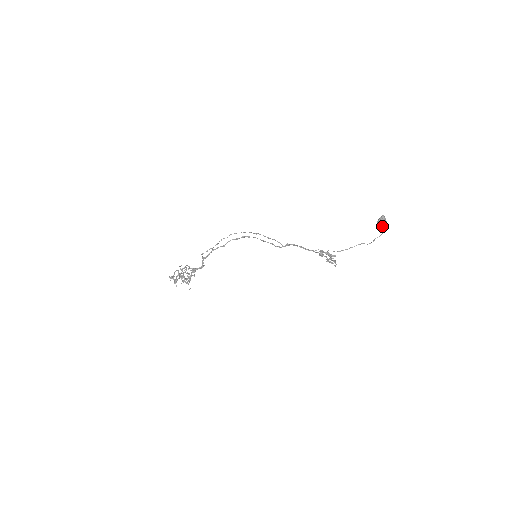
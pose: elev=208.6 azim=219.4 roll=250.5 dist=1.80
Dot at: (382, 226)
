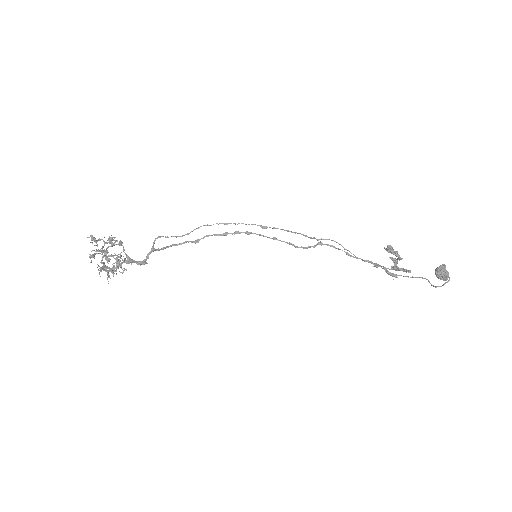
Dot at: (443, 276)
